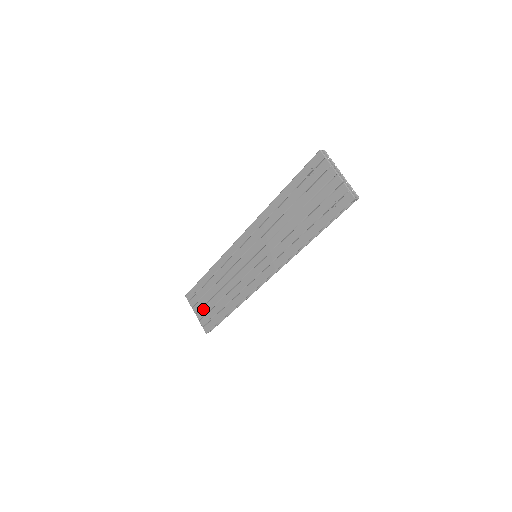
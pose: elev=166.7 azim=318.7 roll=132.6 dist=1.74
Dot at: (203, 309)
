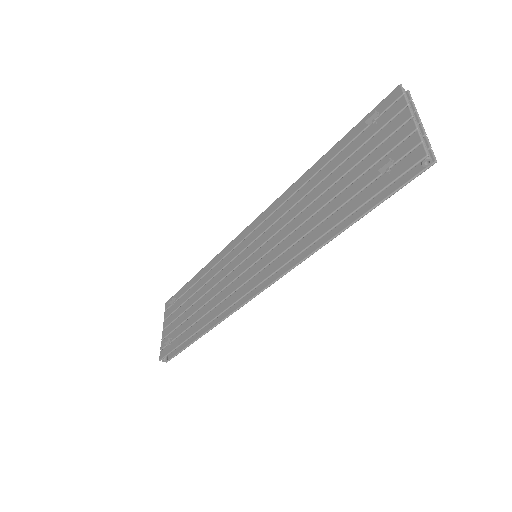
Dot at: (172, 324)
